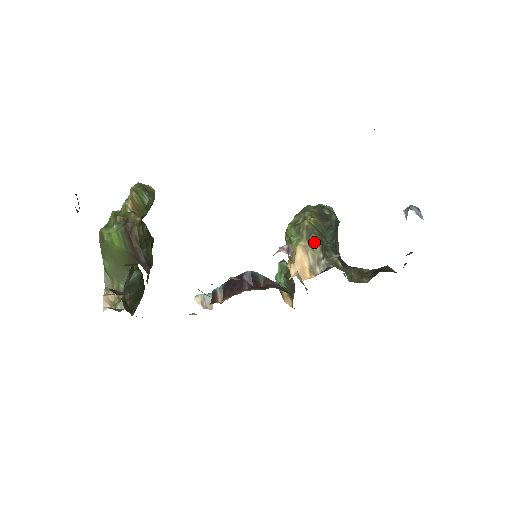
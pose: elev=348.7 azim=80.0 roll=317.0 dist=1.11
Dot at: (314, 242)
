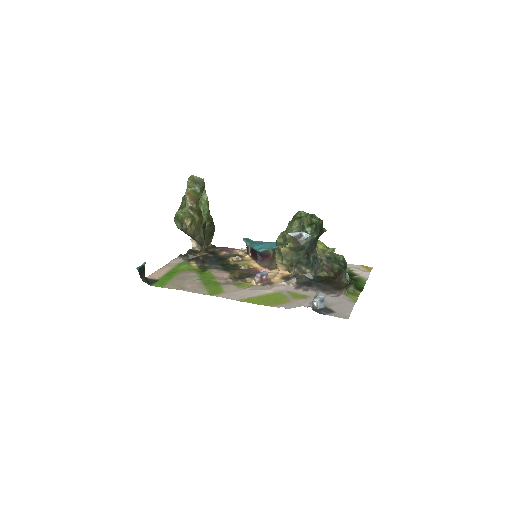
Dot at: occluded
